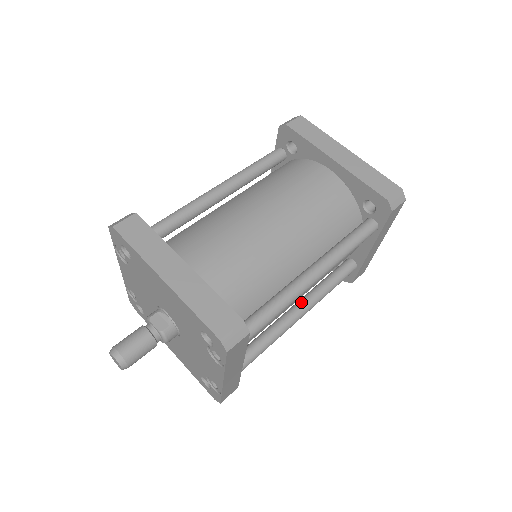
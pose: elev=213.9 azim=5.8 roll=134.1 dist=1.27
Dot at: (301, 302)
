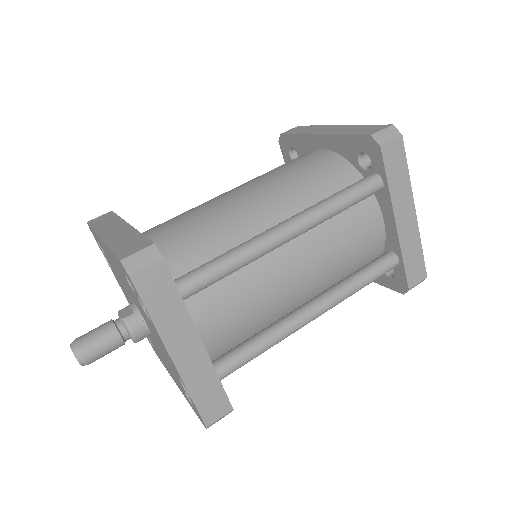
Dot at: occluded
